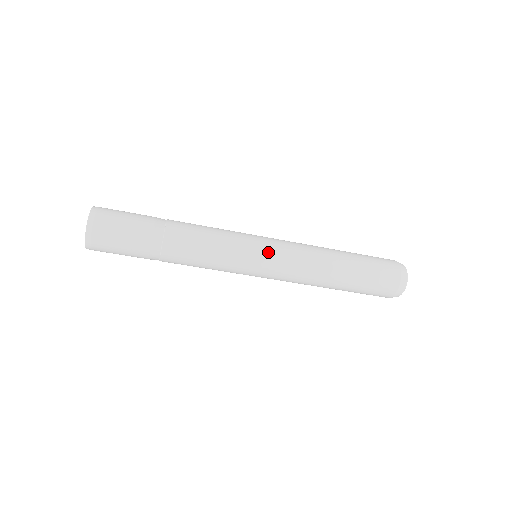
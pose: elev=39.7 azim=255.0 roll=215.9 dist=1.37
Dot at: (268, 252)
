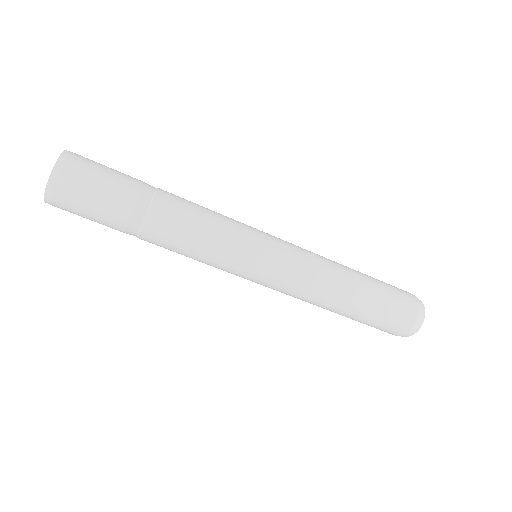
Dot at: (275, 237)
